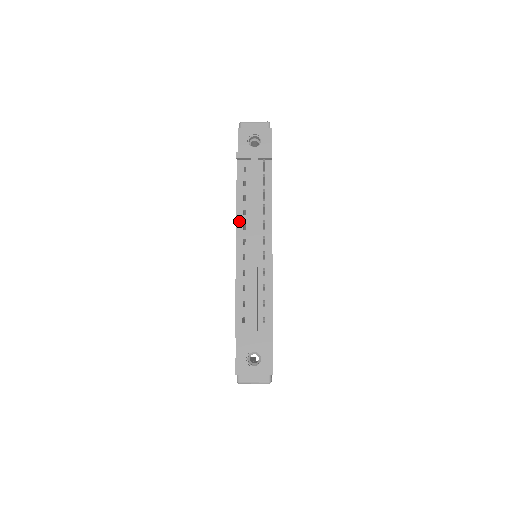
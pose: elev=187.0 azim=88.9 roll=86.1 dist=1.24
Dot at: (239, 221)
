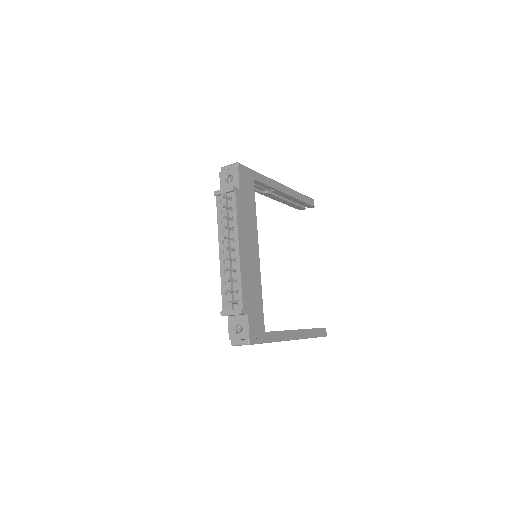
Dot at: (220, 238)
